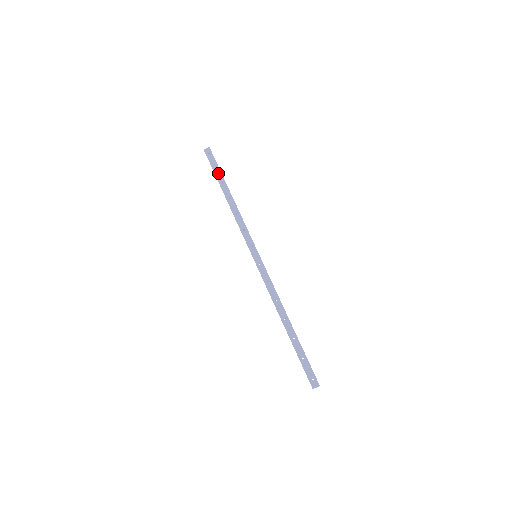
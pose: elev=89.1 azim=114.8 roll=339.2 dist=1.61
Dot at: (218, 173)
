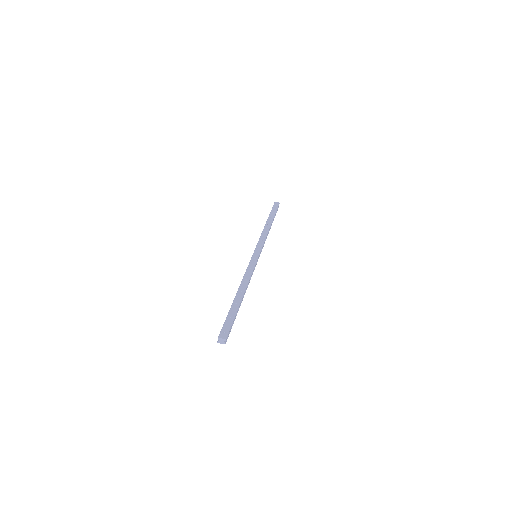
Dot at: (273, 213)
